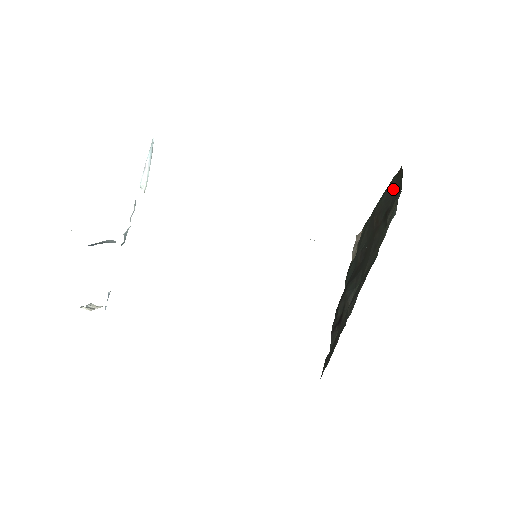
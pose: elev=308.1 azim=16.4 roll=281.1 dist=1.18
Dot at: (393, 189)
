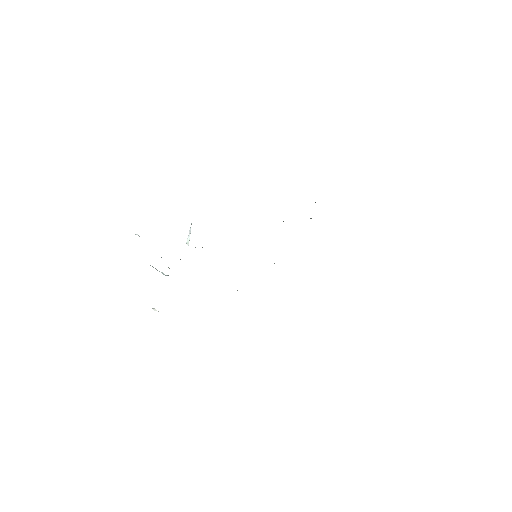
Dot at: occluded
